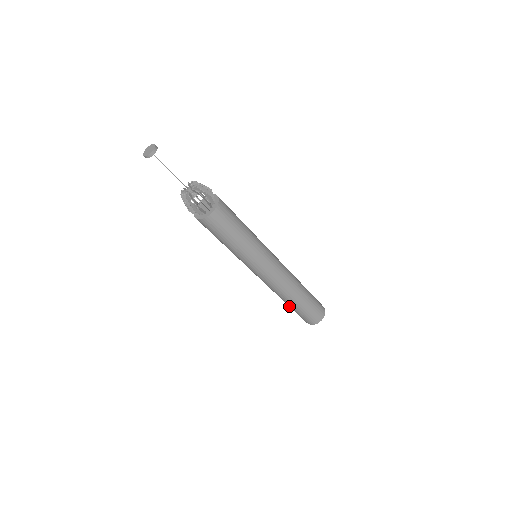
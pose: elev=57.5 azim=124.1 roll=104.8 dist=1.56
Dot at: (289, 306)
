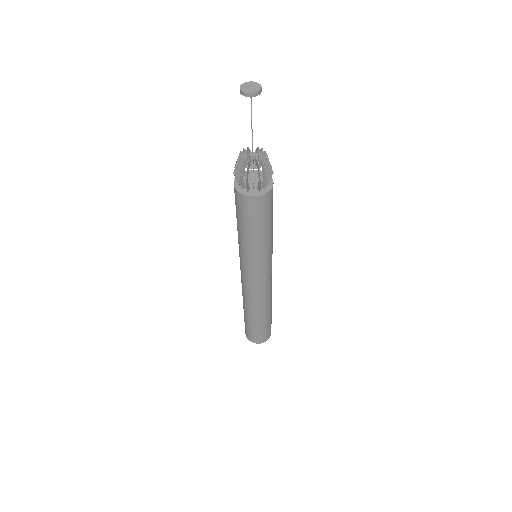
Dot at: (246, 317)
